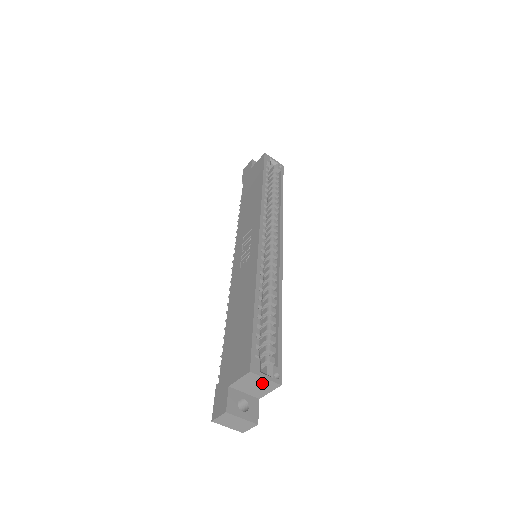
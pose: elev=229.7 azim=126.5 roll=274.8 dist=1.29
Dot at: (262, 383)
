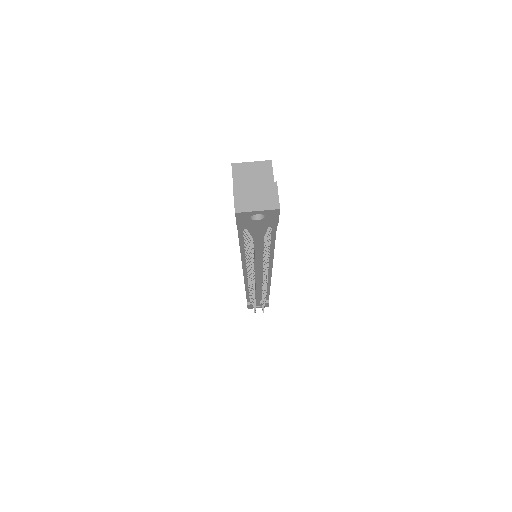
Dot at: (255, 171)
